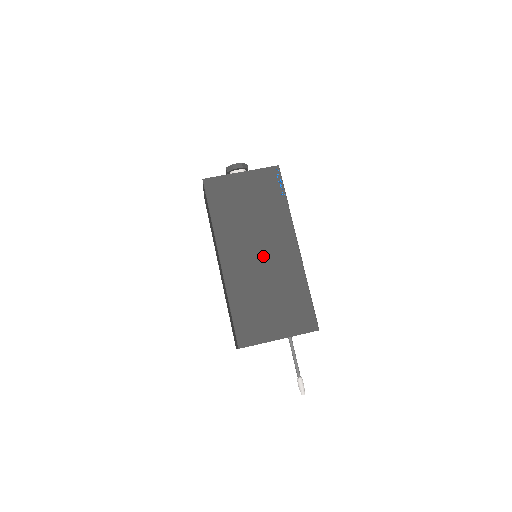
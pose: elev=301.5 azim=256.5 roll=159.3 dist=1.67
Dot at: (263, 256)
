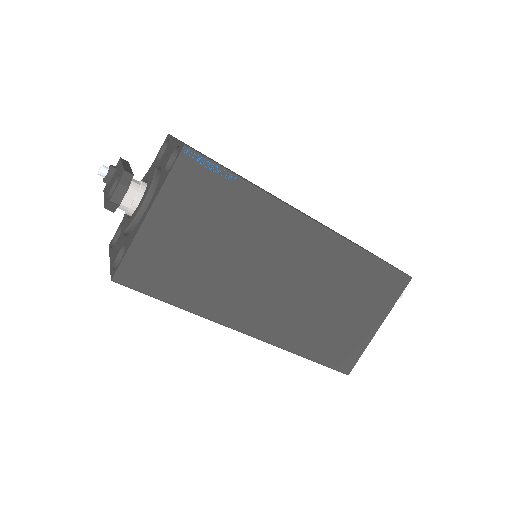
Dot at: (287, 278)
